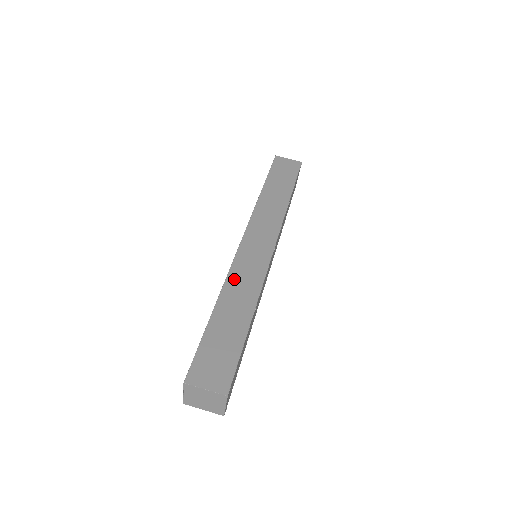
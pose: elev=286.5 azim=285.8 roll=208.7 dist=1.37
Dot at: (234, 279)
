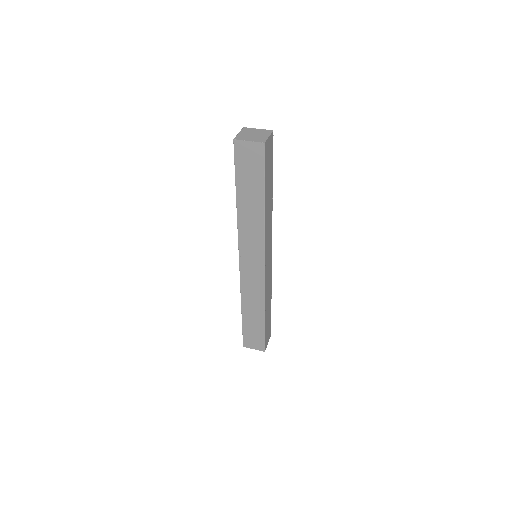
Dot at: occluded
